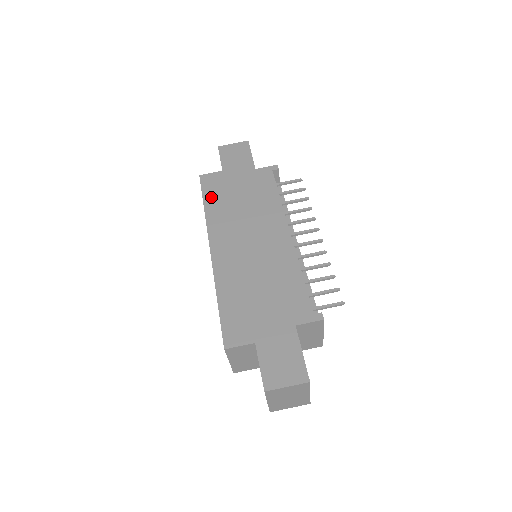
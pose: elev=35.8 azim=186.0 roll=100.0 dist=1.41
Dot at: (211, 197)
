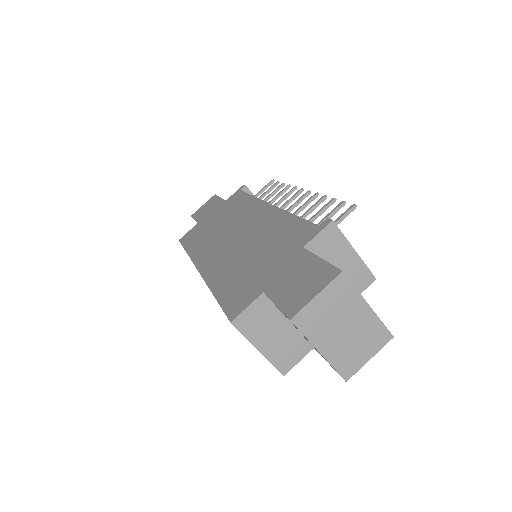
Dot at: (191, 242)
